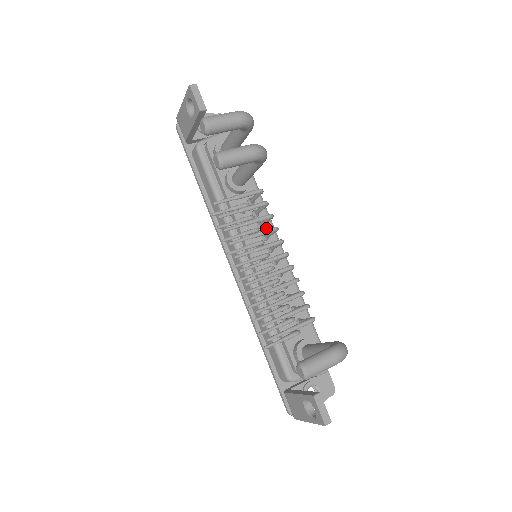
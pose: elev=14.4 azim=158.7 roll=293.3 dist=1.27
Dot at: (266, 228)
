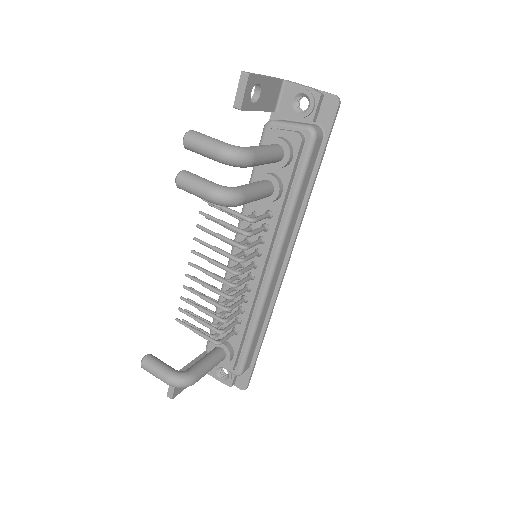
Dot at: (265, 246)
